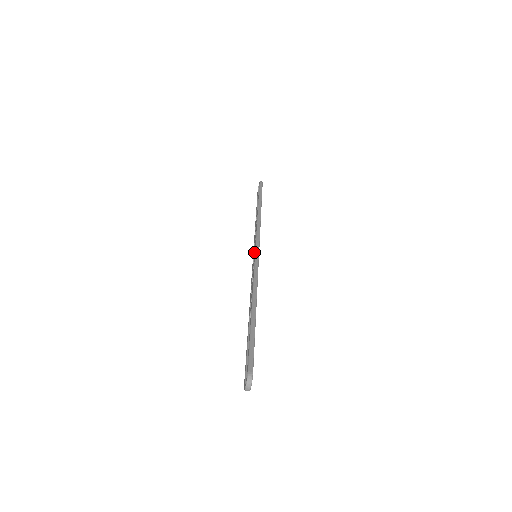
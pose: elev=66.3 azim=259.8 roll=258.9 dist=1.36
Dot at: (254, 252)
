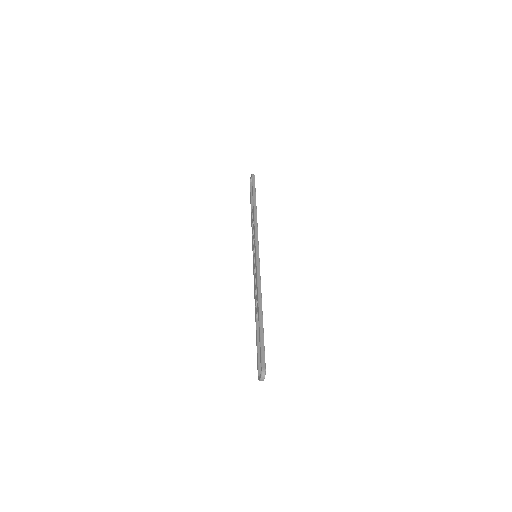
Dot at: (254, 253)
